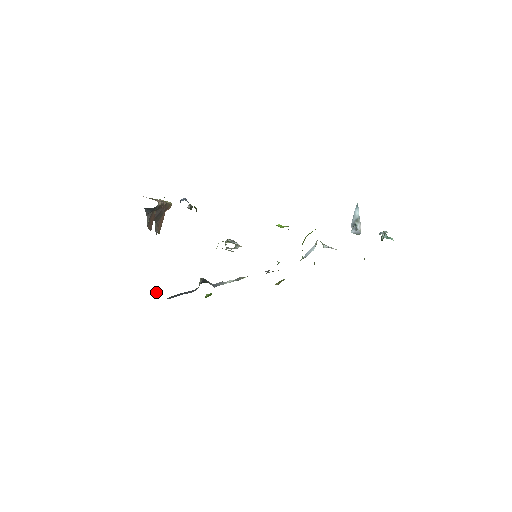
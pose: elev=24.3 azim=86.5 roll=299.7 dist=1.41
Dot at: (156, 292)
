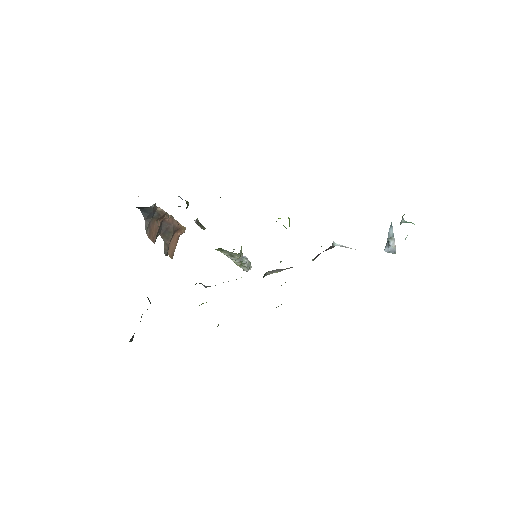
Dot at: (148, 299)
